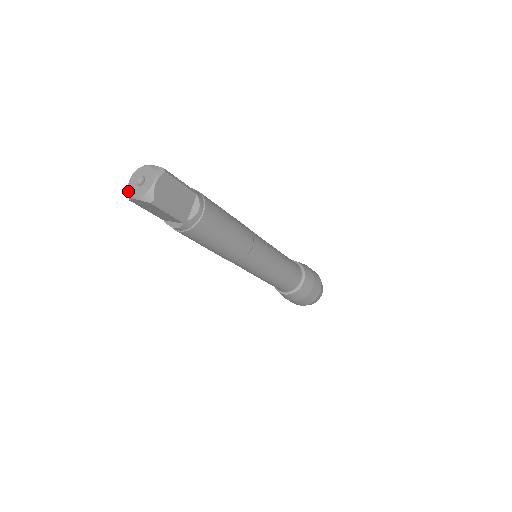
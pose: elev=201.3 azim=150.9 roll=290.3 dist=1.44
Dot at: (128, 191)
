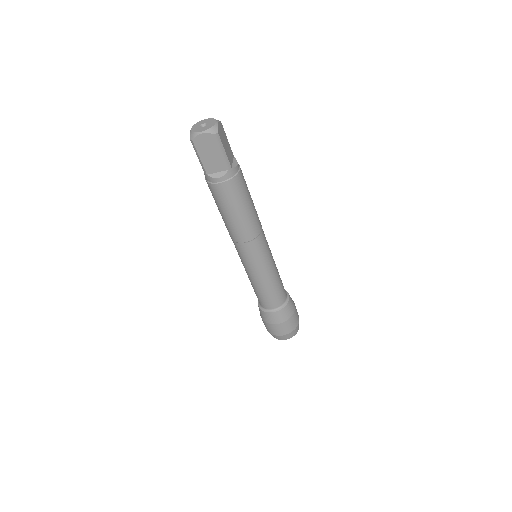
Dot at: (193, 132)
